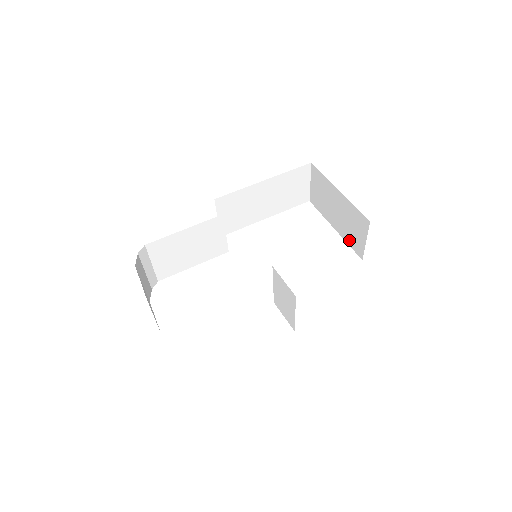
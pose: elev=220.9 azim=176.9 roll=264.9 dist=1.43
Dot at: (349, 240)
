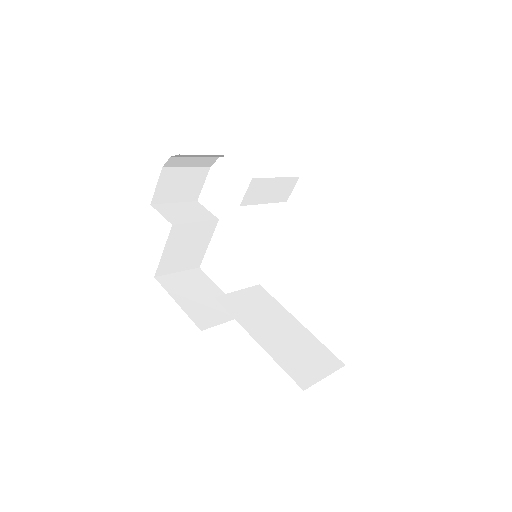
Dot at: occluded
